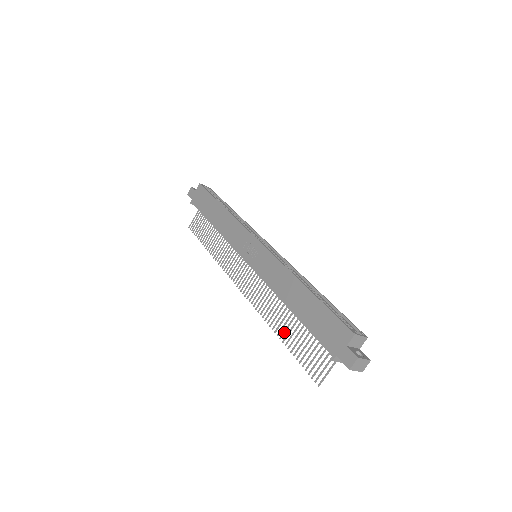
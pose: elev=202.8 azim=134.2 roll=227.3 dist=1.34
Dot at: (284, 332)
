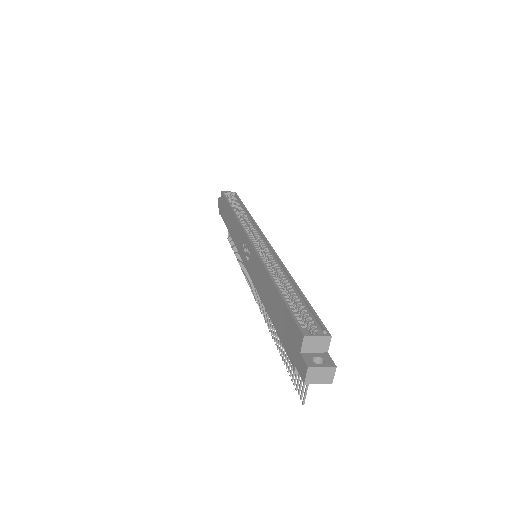
Dot at: (278, 340)
